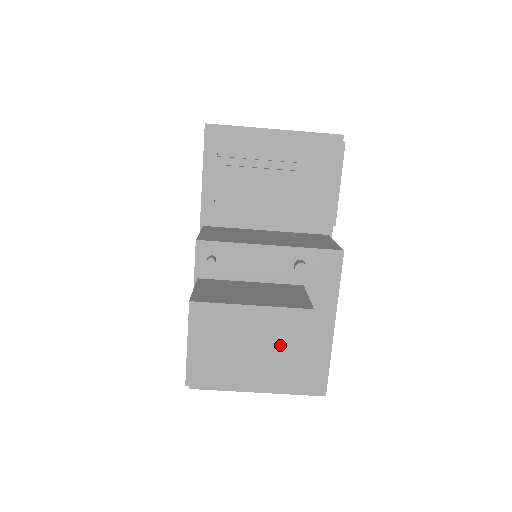
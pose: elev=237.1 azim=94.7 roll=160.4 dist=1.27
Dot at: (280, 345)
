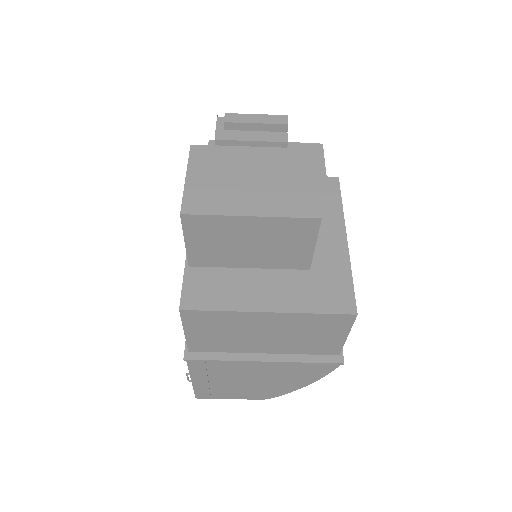
Dot at: (286, 176)
